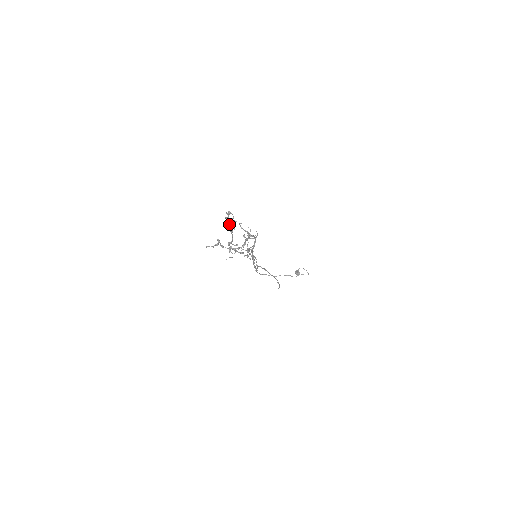
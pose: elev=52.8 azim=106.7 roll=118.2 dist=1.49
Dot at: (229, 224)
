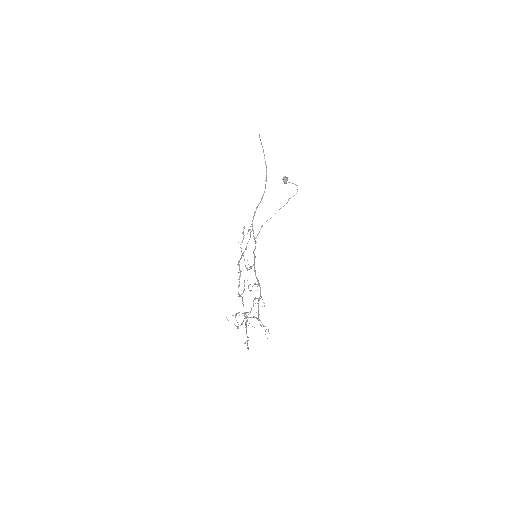
Dot at: occluded
